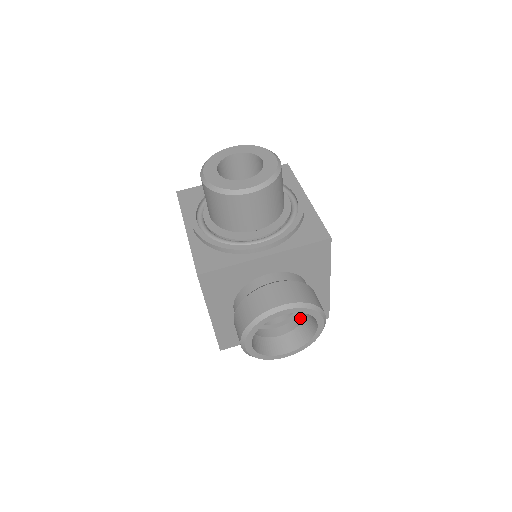
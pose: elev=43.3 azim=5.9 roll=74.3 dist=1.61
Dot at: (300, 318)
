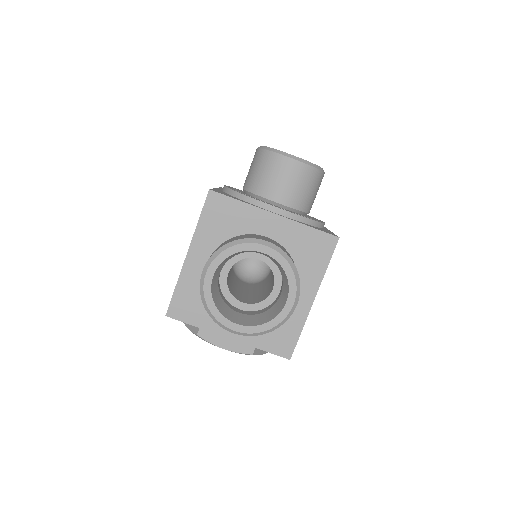
Dot at: (268, 307)
